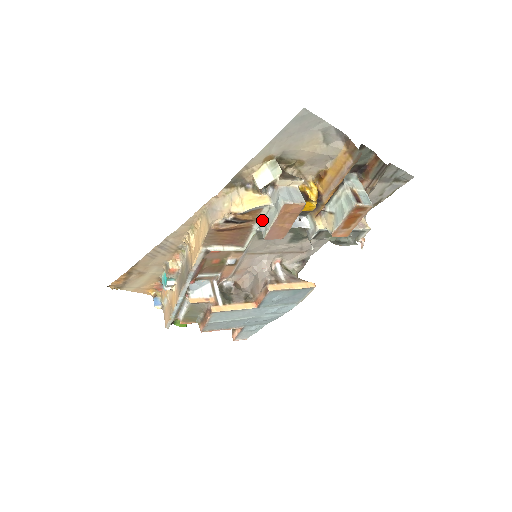
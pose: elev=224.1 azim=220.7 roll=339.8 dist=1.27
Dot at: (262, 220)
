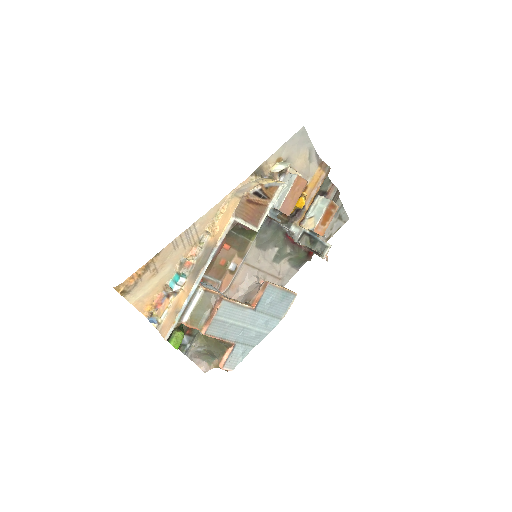
Dot at: (276, 199)
